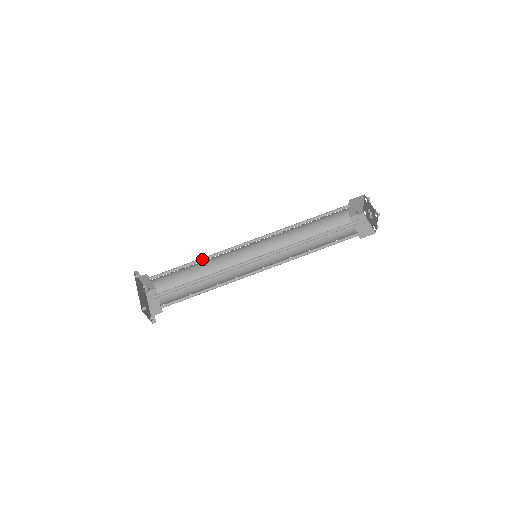
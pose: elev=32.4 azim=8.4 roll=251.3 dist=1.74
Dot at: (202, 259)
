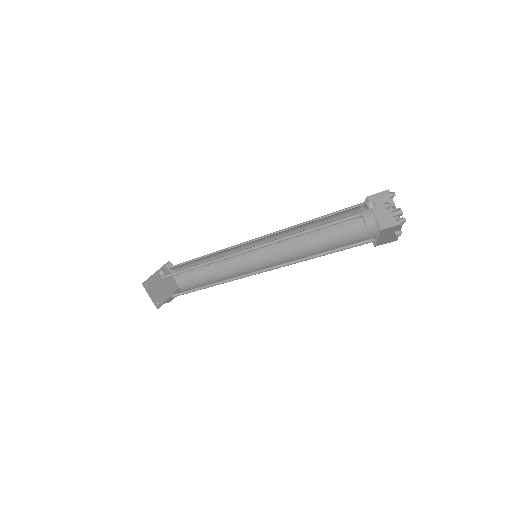
Dot at: (213, 255)
